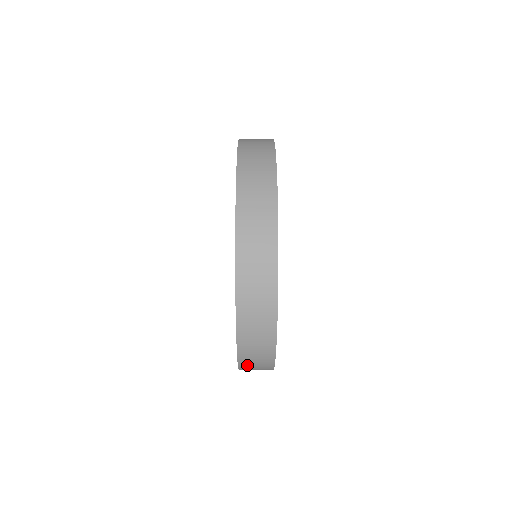
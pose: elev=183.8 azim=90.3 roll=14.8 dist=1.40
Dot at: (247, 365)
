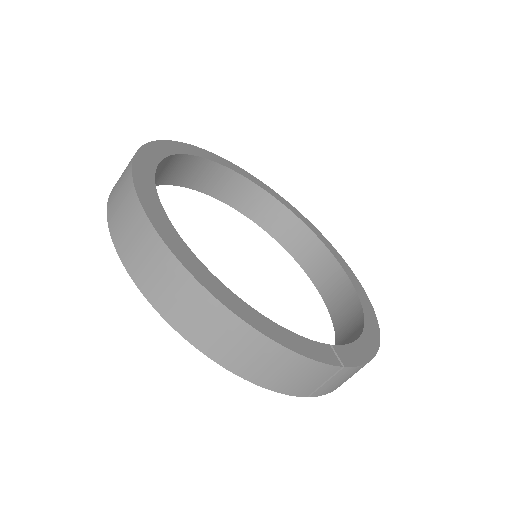
Dot at: (214, 346)
